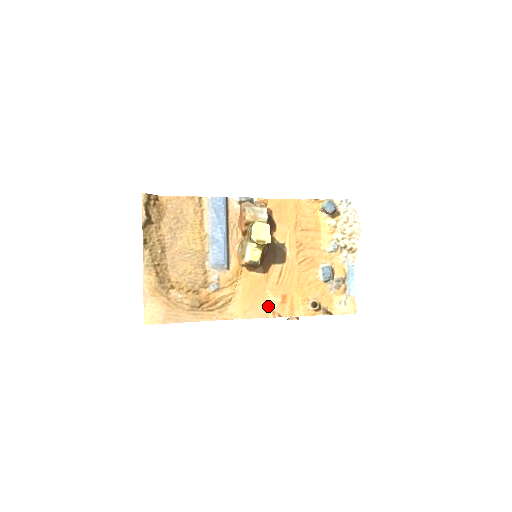
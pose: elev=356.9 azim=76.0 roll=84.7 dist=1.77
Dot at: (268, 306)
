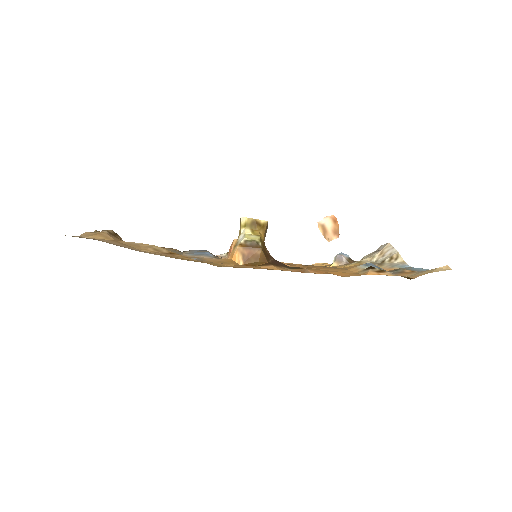
Dot at: occluded
